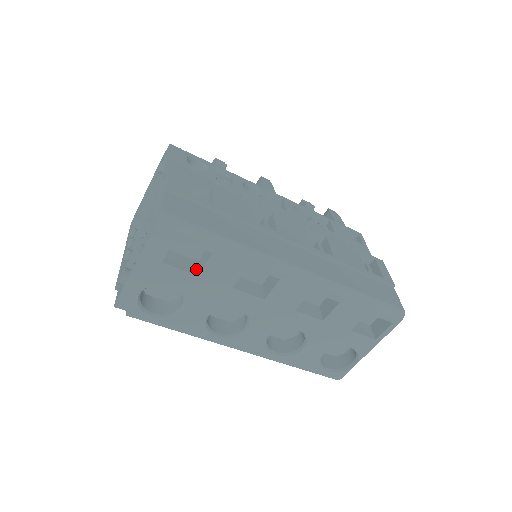
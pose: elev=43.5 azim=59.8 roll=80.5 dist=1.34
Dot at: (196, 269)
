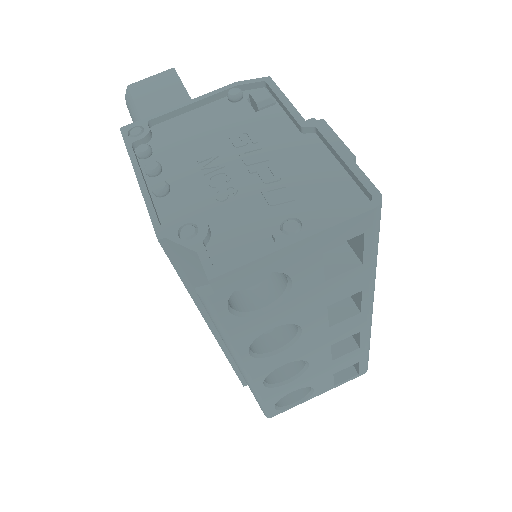
Dot at: occluded
